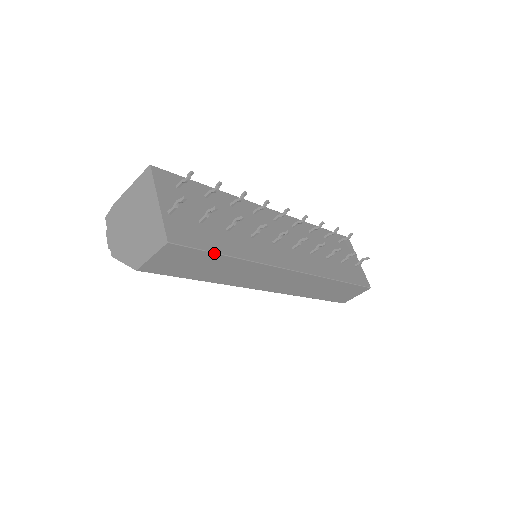
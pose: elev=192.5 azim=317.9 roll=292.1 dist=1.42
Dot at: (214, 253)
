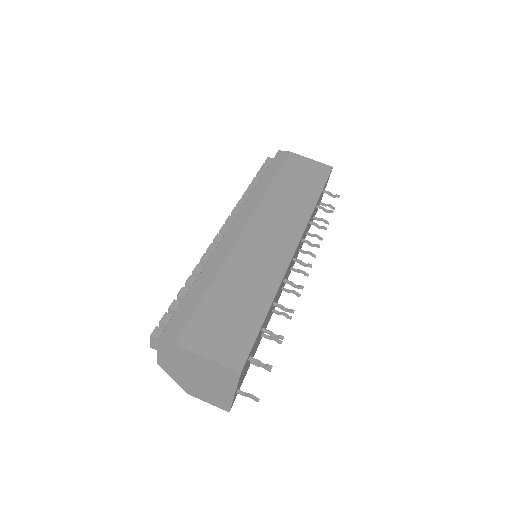
Dot at: occluded
